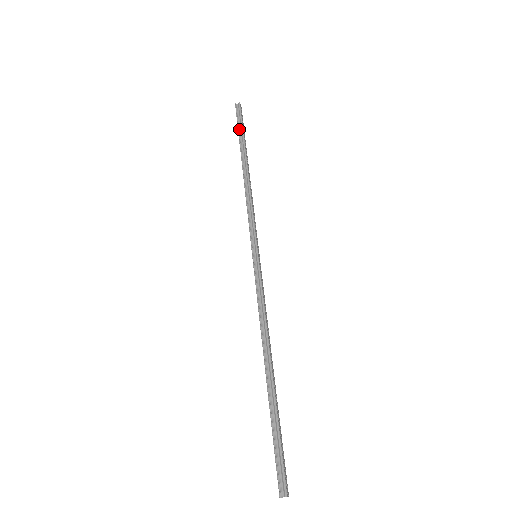
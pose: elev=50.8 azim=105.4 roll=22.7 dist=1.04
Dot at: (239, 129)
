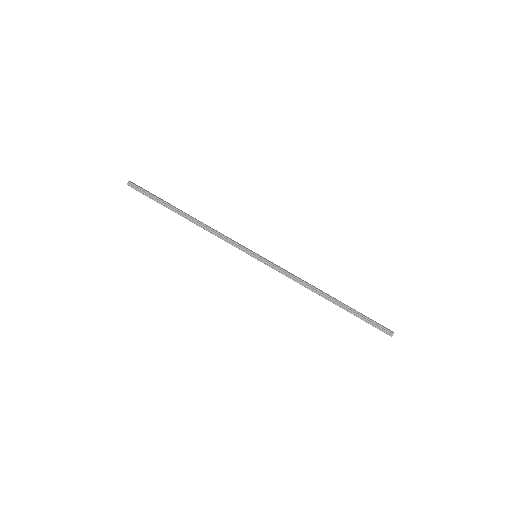
Dot at: (152, 198)
